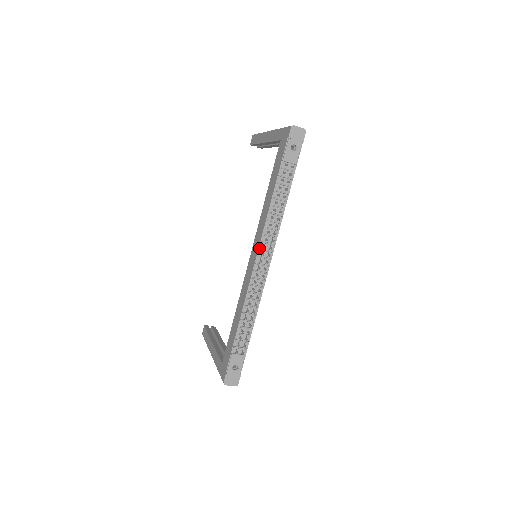
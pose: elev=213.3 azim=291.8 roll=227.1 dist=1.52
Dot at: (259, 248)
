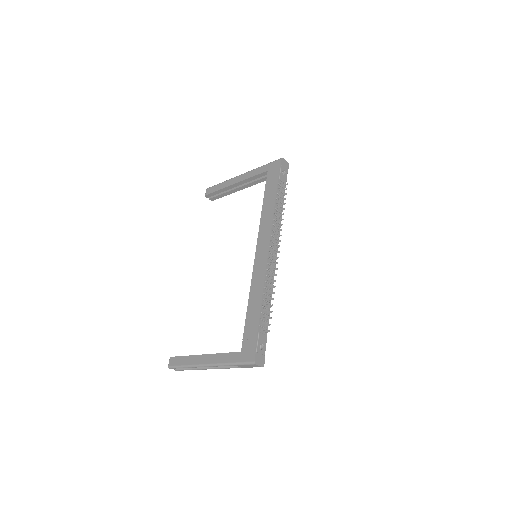
Dot at: (270, 240)
